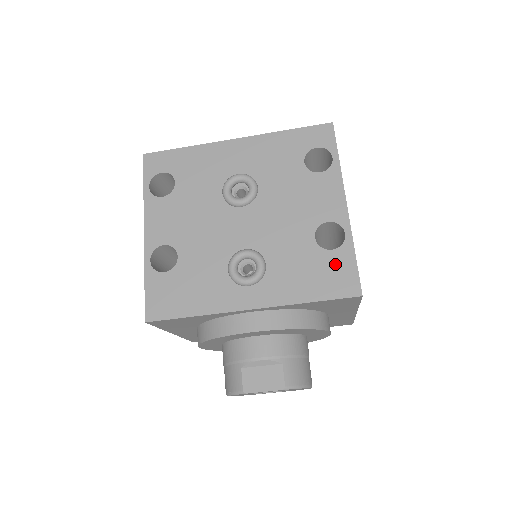
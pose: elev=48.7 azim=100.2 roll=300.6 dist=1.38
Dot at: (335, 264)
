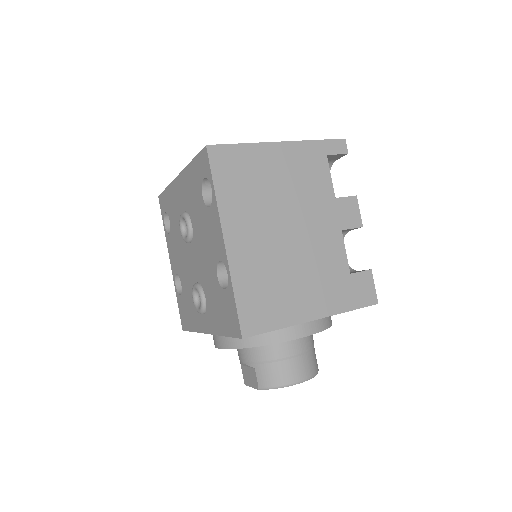
Dot at: (228, 304)
